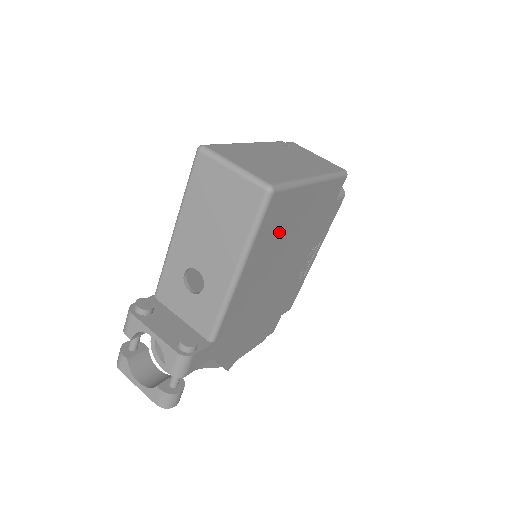
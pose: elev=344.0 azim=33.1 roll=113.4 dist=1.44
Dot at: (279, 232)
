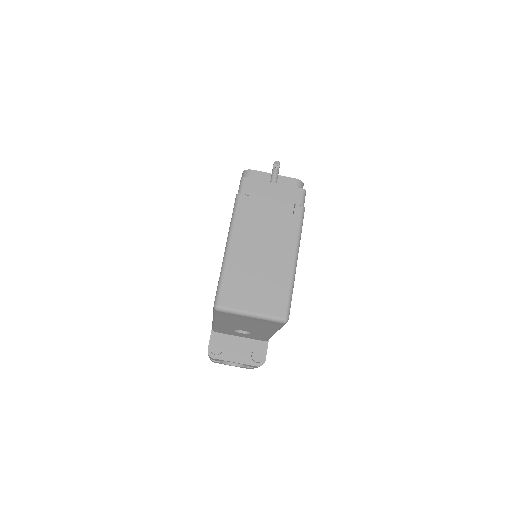
Dot at: occluded
